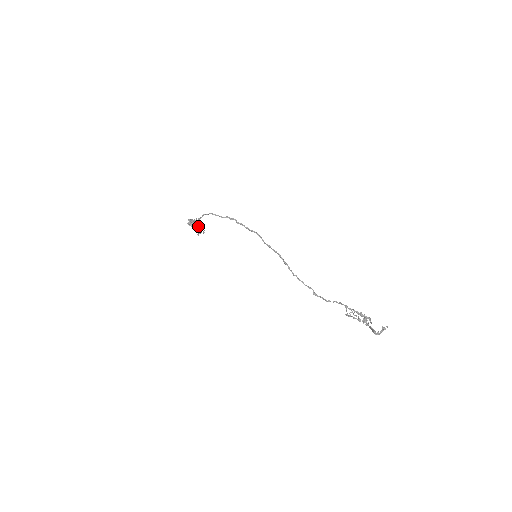
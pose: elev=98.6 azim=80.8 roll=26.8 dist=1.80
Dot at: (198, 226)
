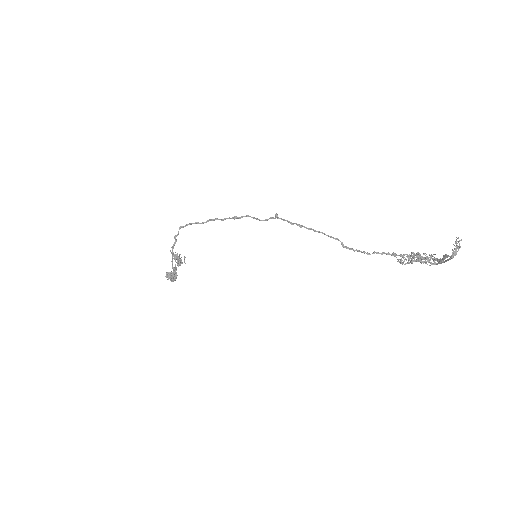
Dot at: (177, 255)
